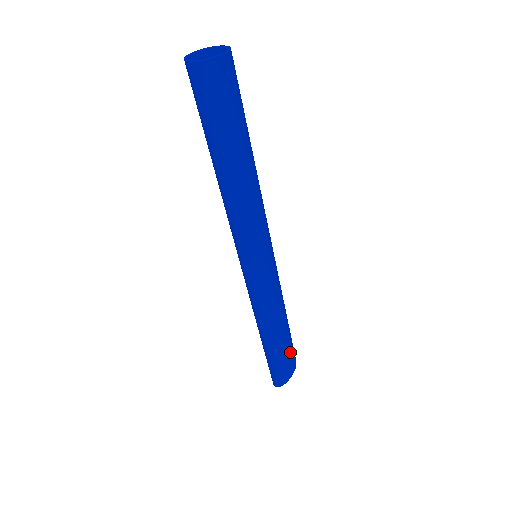
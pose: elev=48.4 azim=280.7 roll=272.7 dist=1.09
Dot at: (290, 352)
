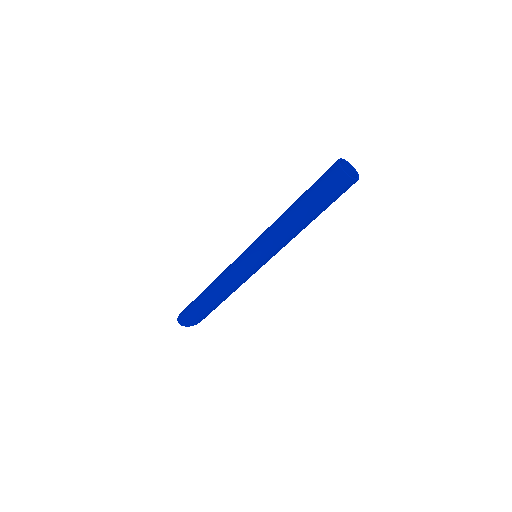
Dot at: (214, 309)
